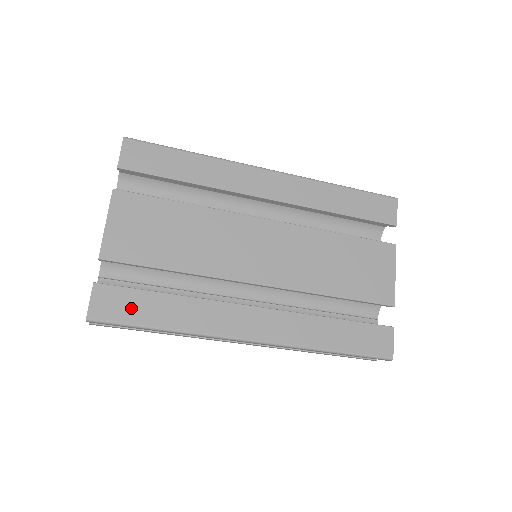
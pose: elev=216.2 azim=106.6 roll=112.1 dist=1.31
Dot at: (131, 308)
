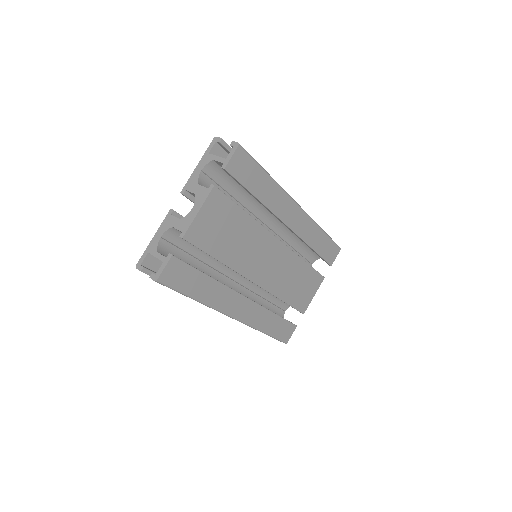
Dot at: (185, 280)
